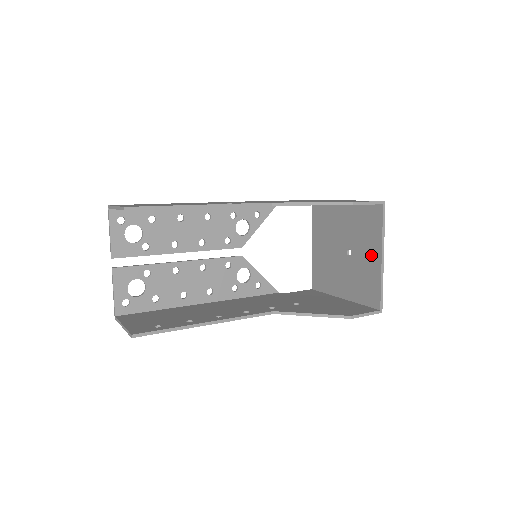
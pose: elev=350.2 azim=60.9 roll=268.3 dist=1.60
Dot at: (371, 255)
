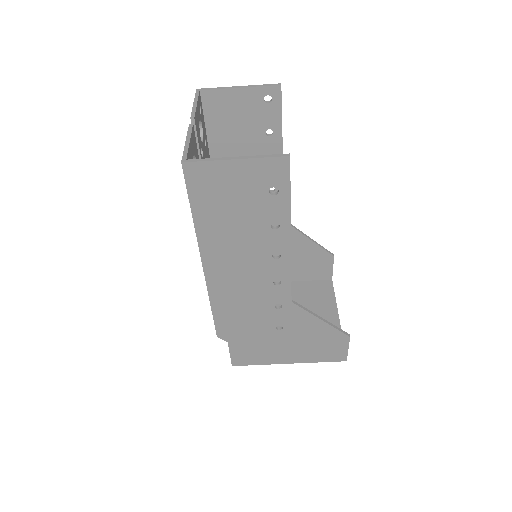
Dot at: (325, 314)
